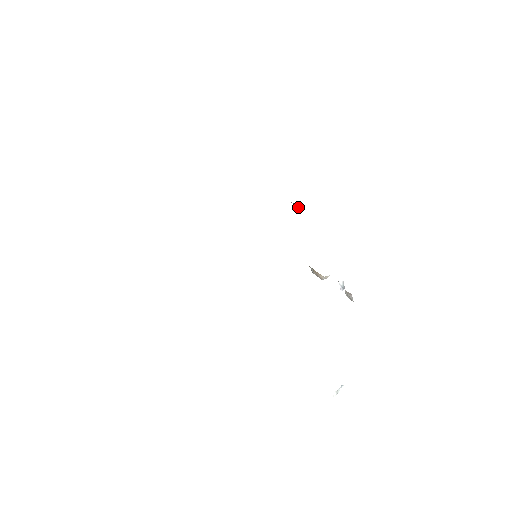
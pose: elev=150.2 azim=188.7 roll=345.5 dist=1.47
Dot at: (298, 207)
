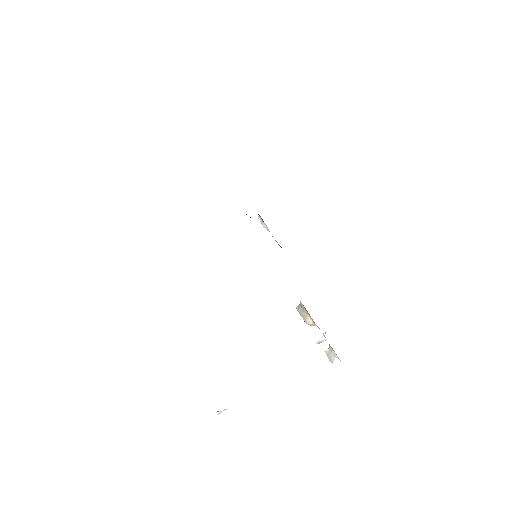
Dot at: (269, 231)
